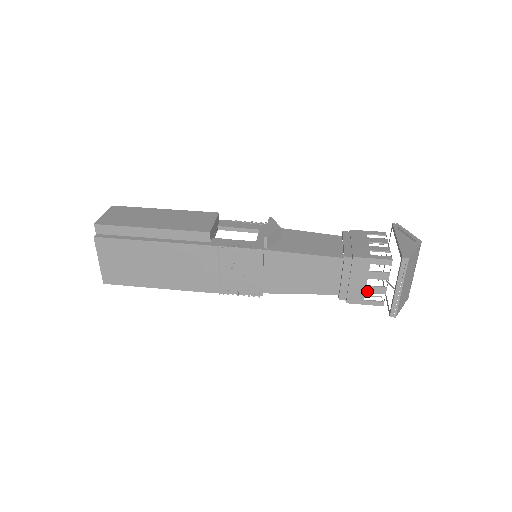
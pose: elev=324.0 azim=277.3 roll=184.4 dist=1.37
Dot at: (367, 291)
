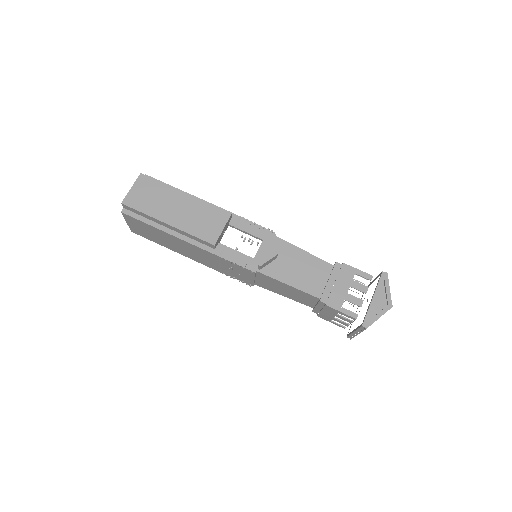
Dot at: (334, 319)
